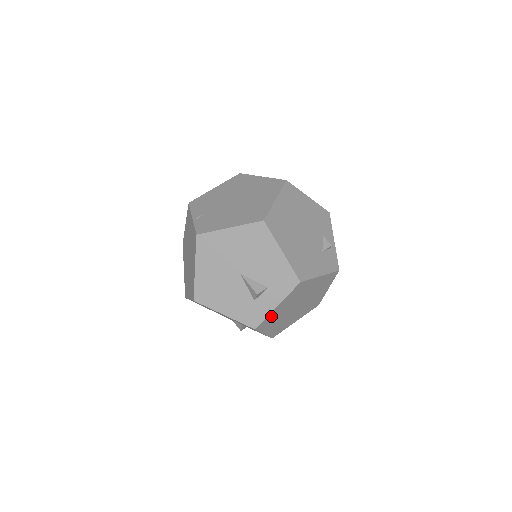
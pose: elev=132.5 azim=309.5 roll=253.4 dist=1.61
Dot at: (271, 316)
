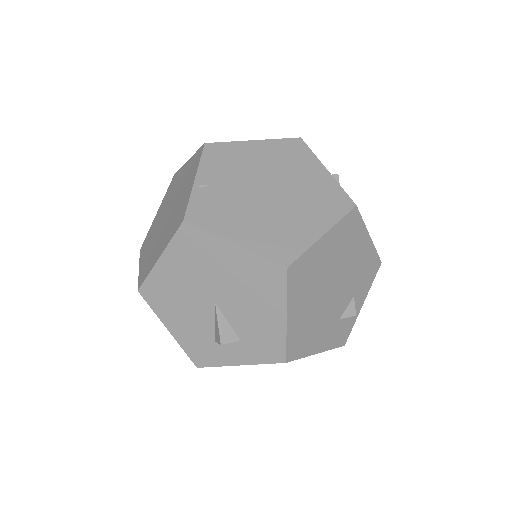
Dot at: occluded
